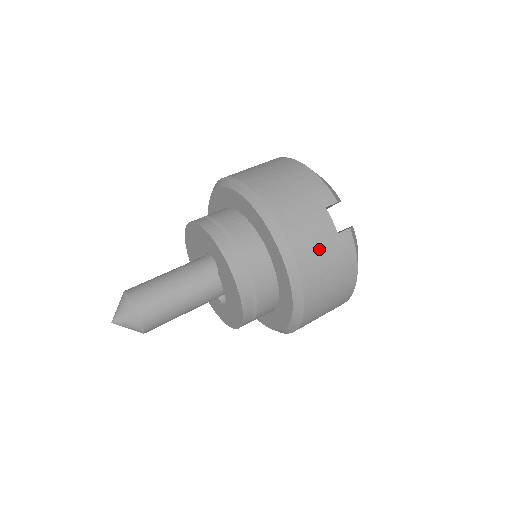
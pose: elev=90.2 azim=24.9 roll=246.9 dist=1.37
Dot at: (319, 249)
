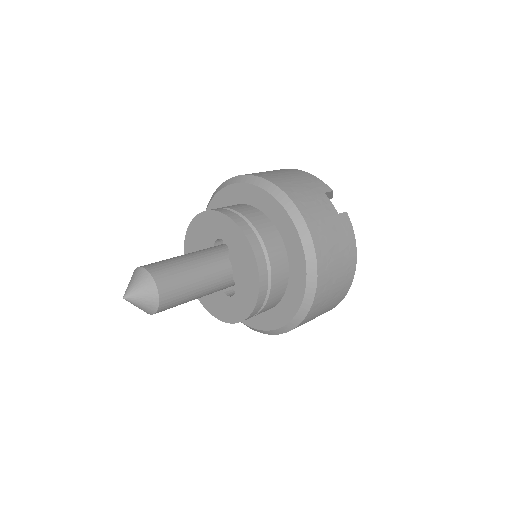
Dot at: (326, 223)
